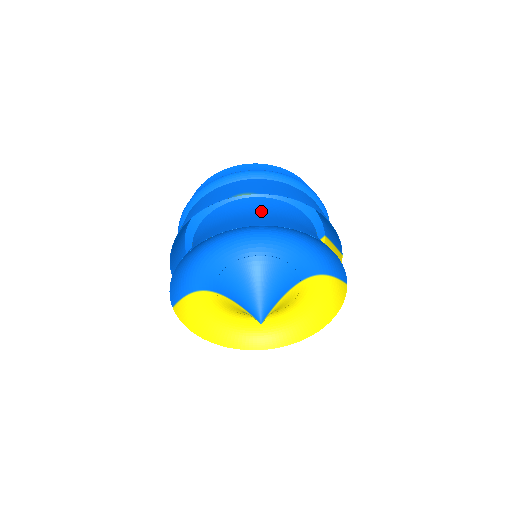
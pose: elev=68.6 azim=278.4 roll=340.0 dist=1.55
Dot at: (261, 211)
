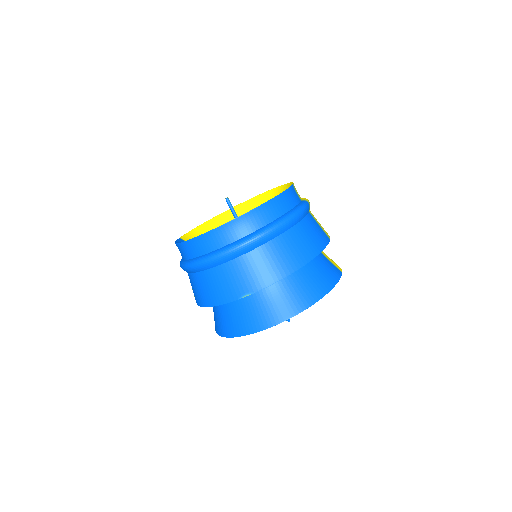
Dot at: occluded
